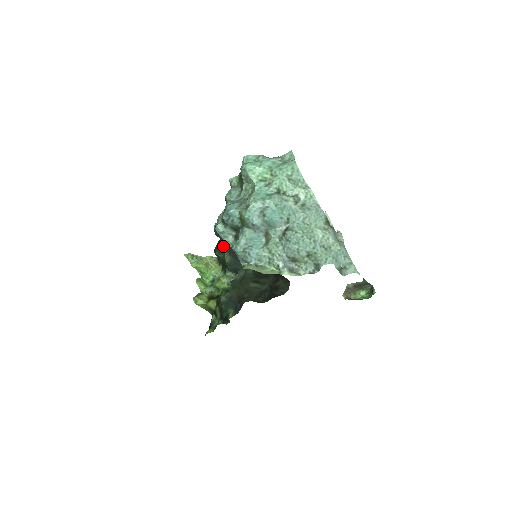
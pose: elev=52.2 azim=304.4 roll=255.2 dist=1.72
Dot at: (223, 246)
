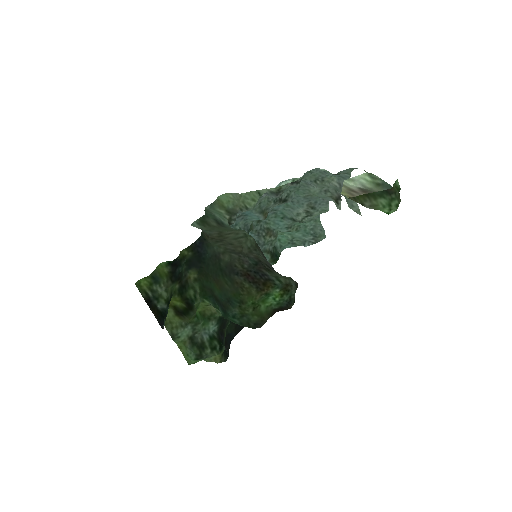
Dot at: occluded
